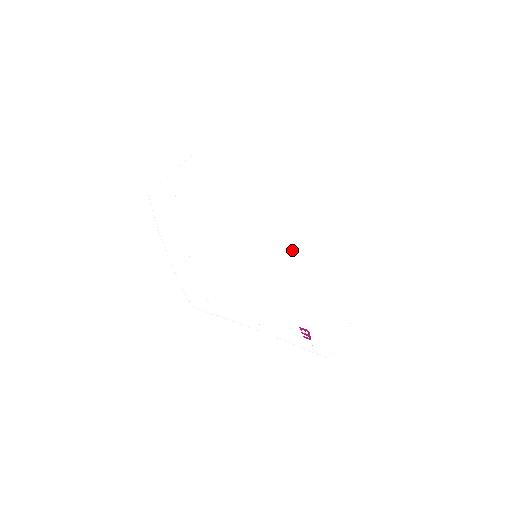
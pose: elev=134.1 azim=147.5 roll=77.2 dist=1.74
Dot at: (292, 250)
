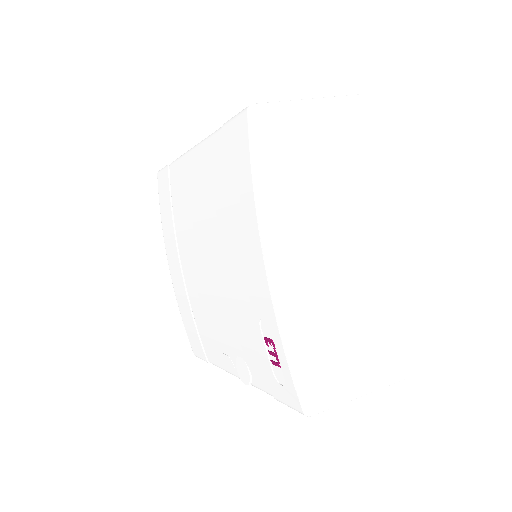
Dot at: (238, 162)
